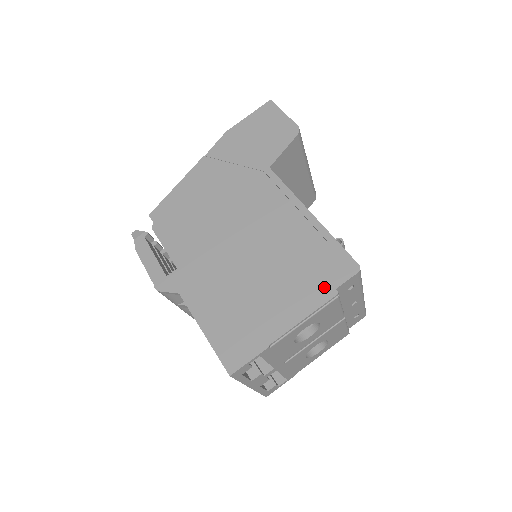
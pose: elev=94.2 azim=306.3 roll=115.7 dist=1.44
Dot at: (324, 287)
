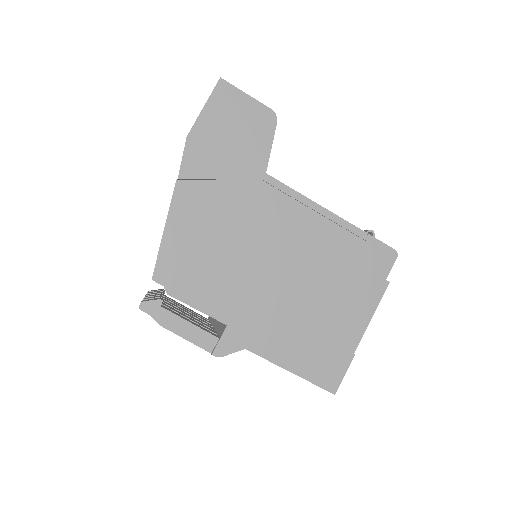
Dot at: (376, 282)
